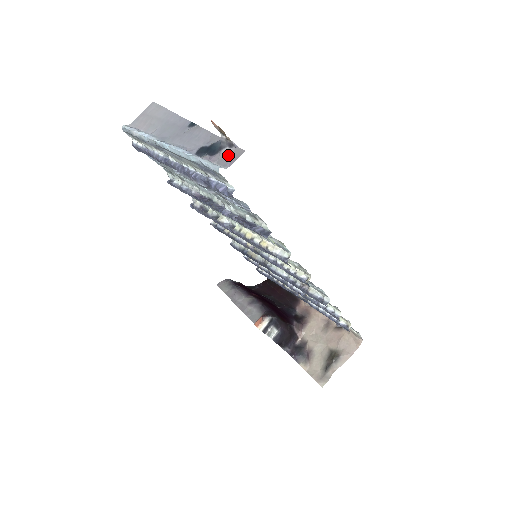
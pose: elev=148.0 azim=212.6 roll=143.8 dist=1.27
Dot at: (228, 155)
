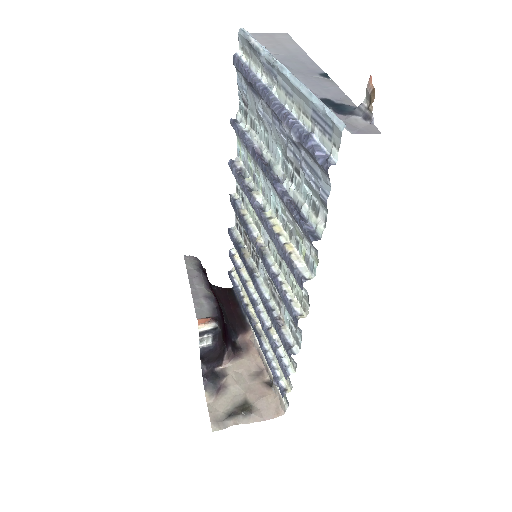
Dot at: (358, 124)
